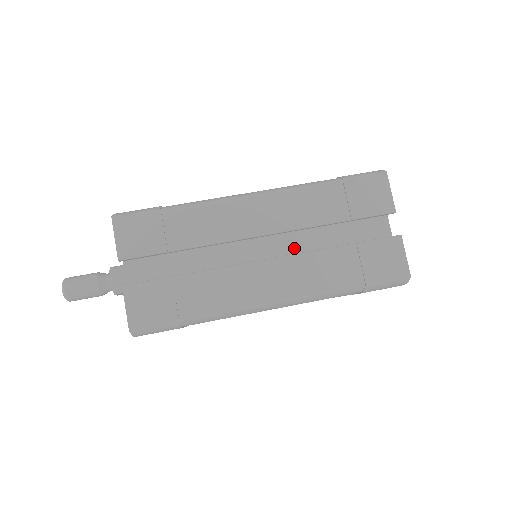
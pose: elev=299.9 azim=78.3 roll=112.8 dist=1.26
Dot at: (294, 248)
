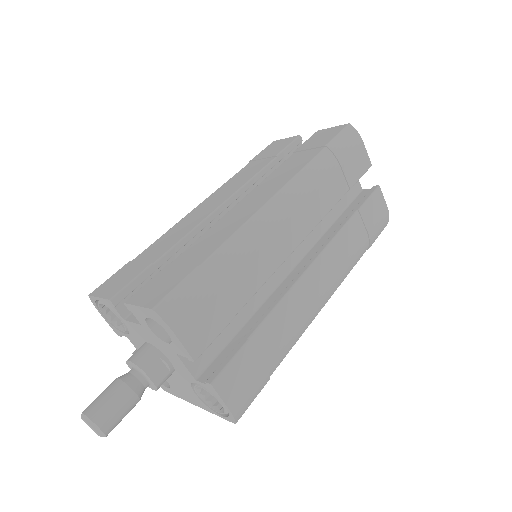
Dot at: occluded
